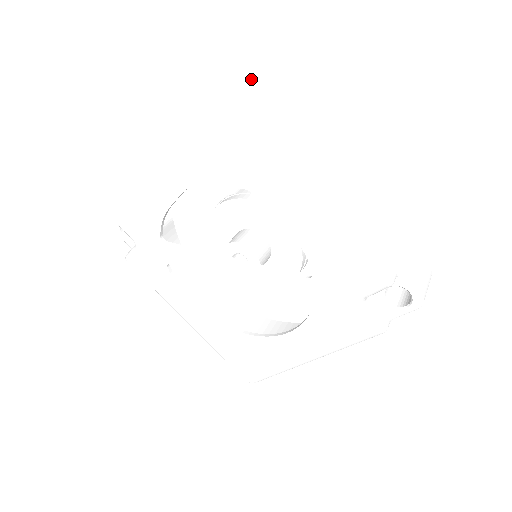
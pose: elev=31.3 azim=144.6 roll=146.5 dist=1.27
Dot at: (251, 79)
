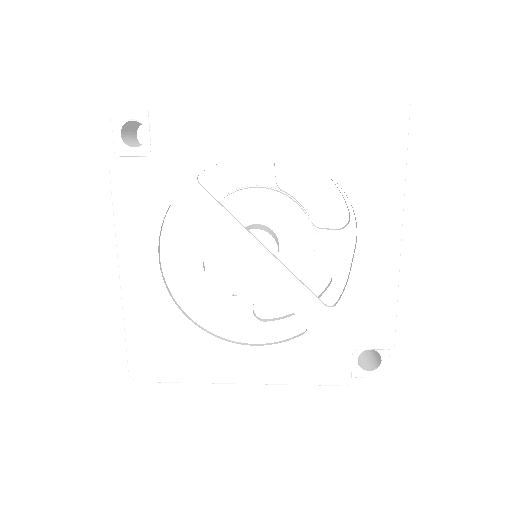
Dot at: occluded
